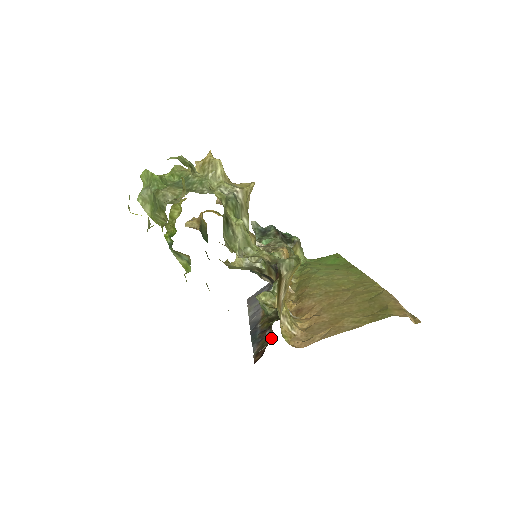
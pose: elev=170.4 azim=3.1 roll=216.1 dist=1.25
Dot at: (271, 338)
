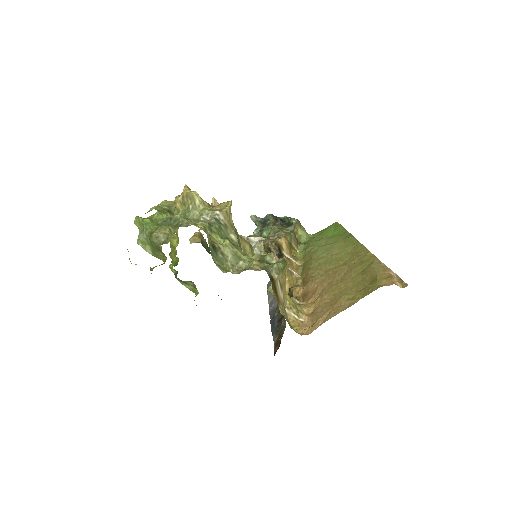
Dot at: (285, 327)
